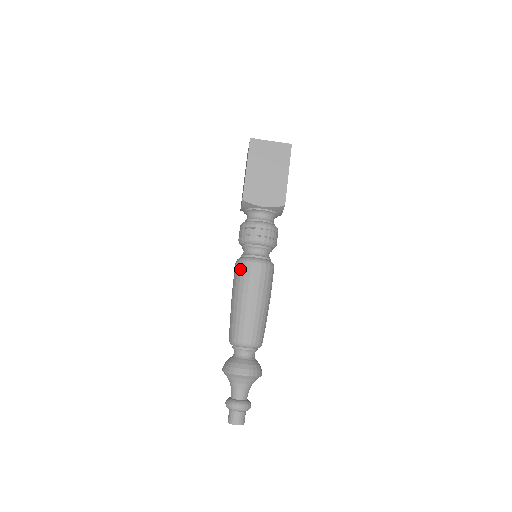
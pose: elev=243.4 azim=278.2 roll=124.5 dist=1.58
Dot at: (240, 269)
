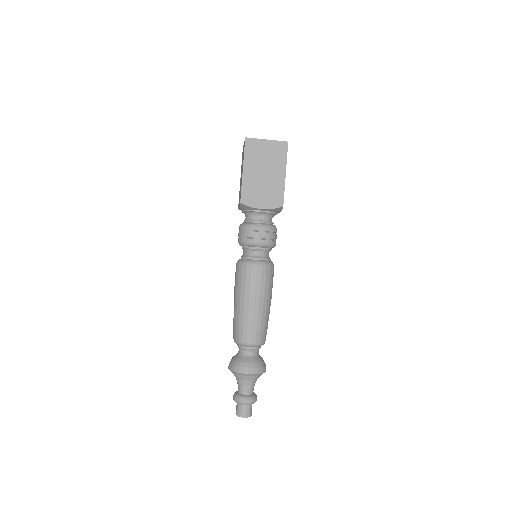
Dot at: (241, 272)
